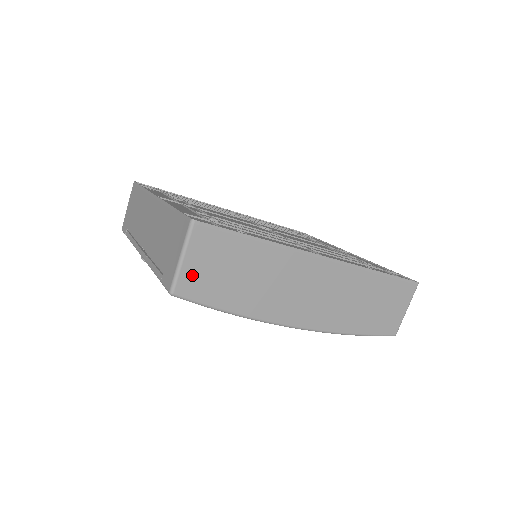
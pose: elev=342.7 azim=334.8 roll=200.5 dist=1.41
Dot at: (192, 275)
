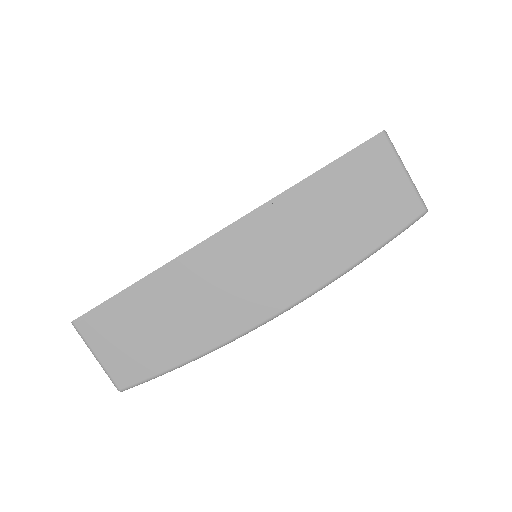
Dot at: (118, 363)
